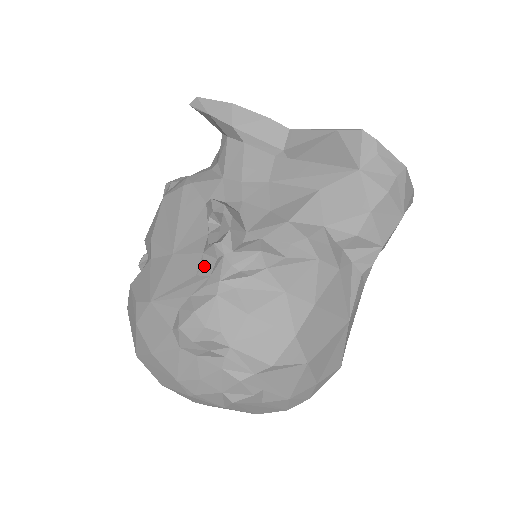
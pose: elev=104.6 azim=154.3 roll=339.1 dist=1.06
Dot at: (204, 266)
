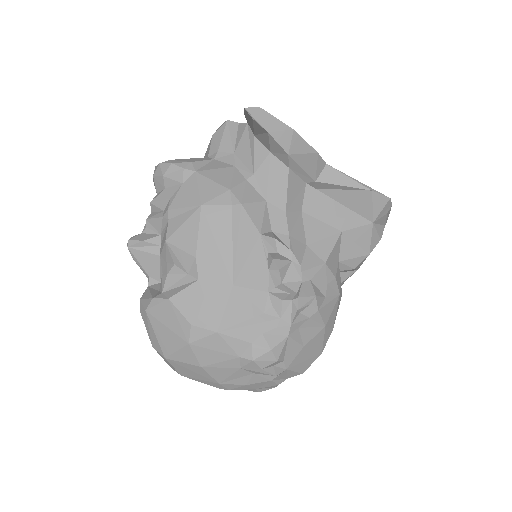
Dot at: (273, 307)
